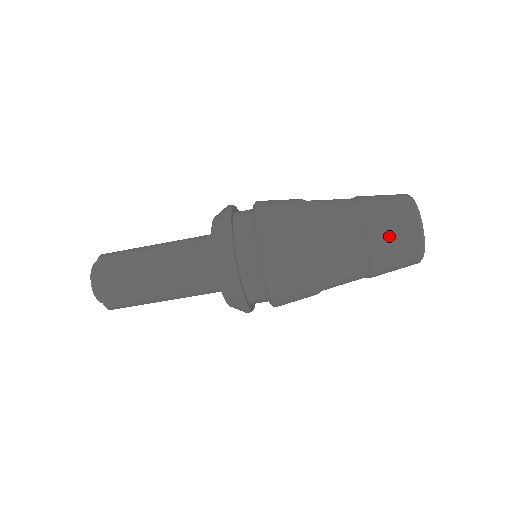
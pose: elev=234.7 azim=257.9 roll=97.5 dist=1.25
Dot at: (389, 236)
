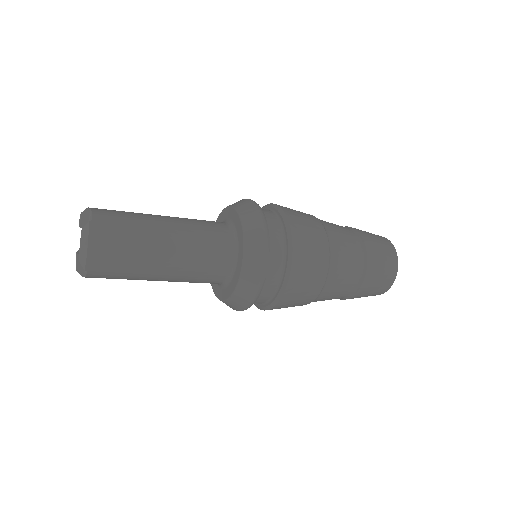
Dot at: (378, 275)
